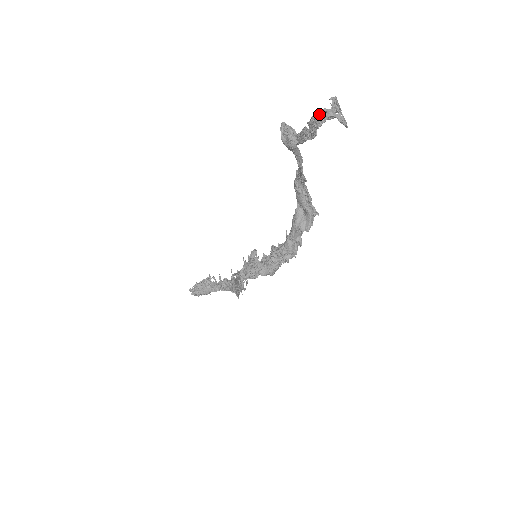
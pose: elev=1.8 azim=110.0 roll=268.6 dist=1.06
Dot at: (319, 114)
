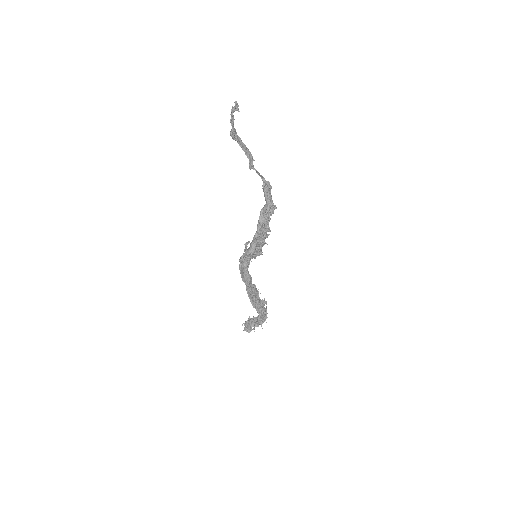
Dot at: (231, 110)
